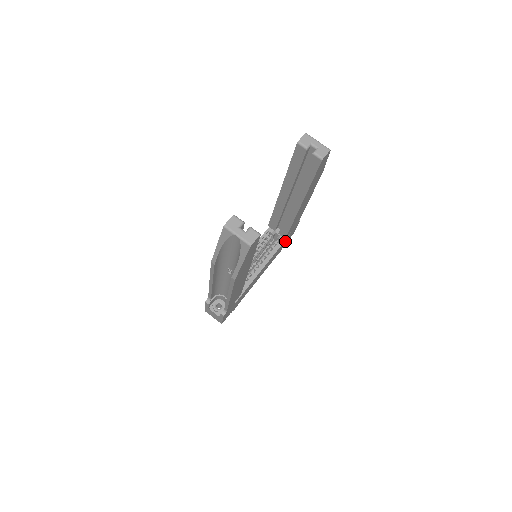
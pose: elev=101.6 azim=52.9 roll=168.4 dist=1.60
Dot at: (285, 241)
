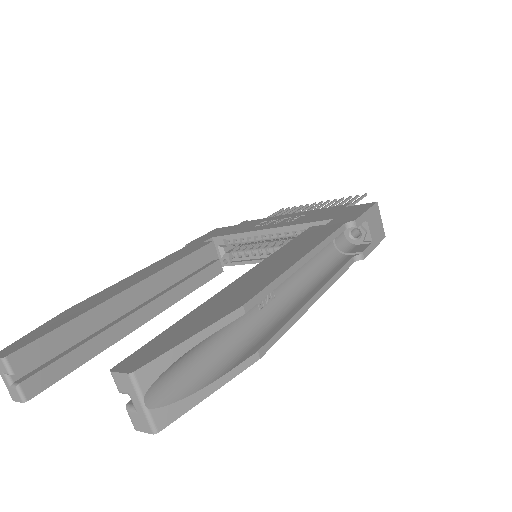
Dot at: occluded
